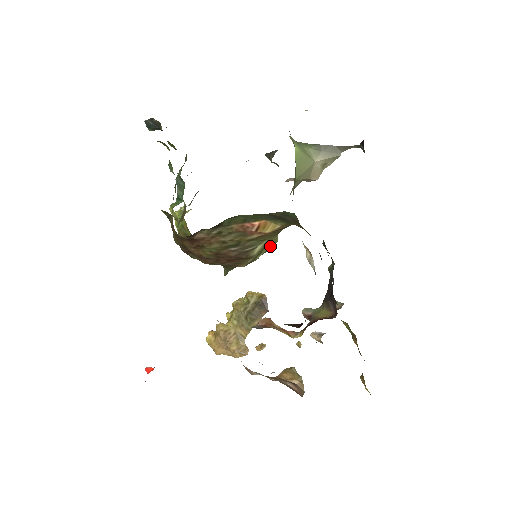
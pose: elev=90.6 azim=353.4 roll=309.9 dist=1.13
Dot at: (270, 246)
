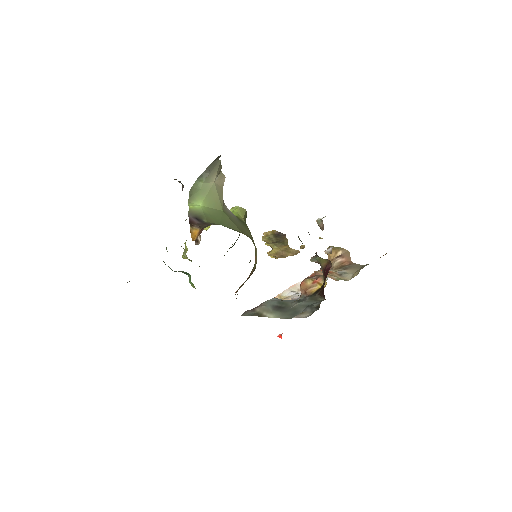
Dot at: (246, 216)
